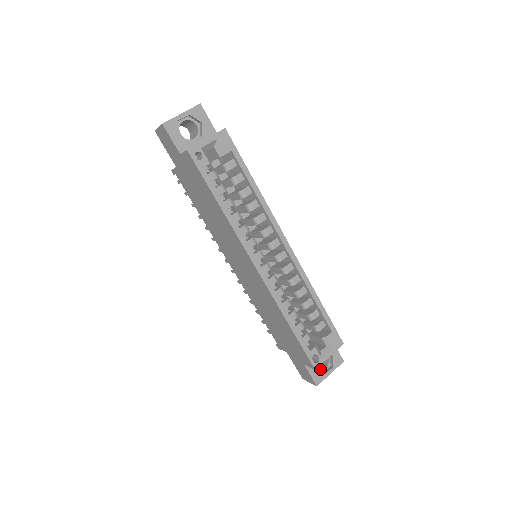
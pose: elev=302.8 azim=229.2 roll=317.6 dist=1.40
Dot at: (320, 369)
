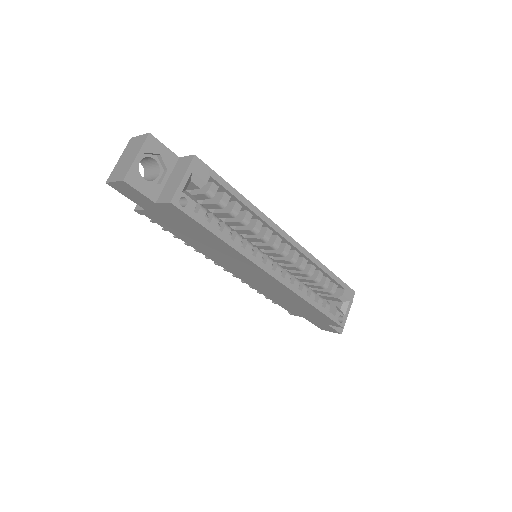
Dot at: occluded
